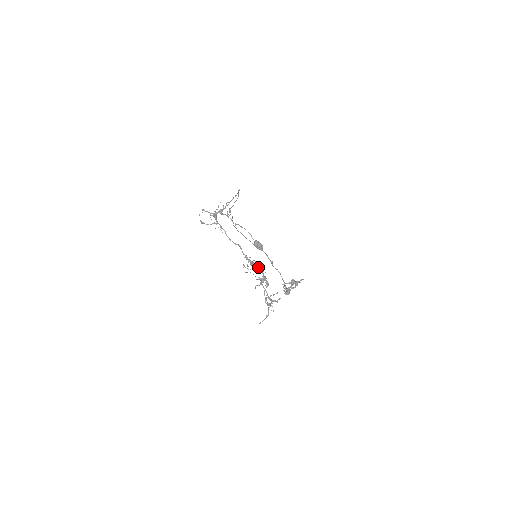
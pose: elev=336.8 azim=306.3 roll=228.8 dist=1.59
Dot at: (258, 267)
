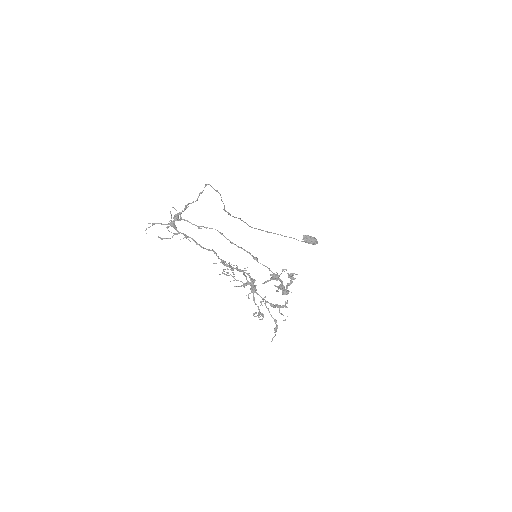
Dot at: (238, 270)
